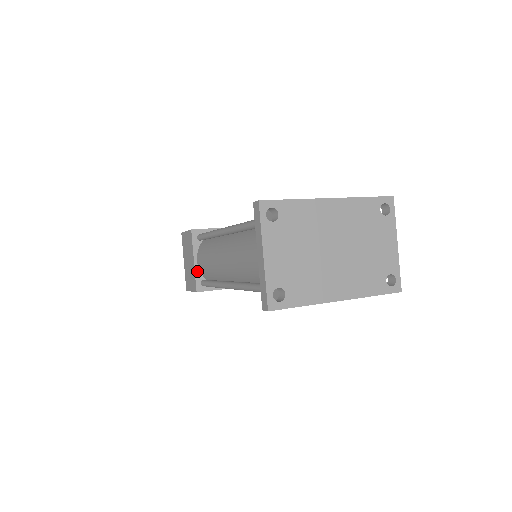
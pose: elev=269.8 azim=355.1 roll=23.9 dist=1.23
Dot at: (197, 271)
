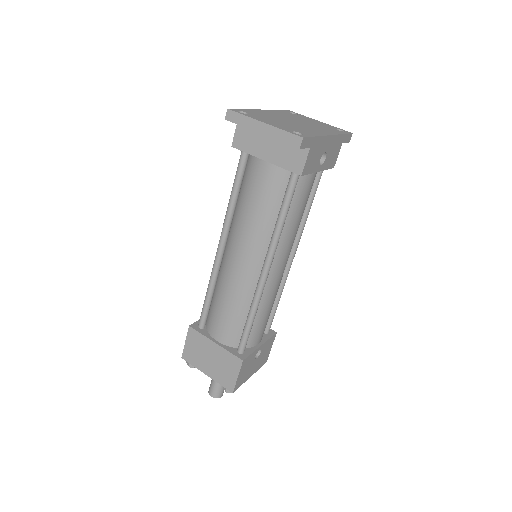
Dot at: (226, 348)
